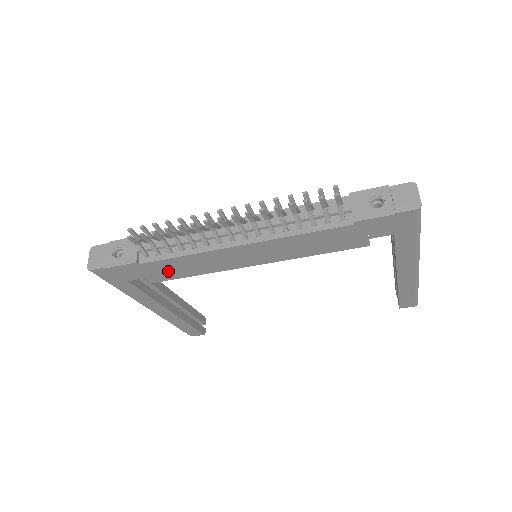
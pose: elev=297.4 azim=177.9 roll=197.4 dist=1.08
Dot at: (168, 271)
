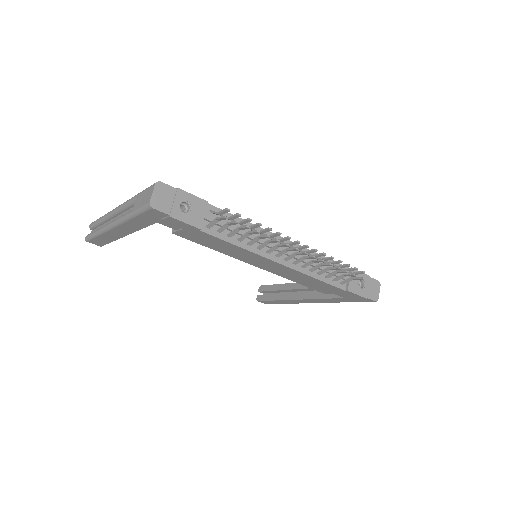
Dot at: (204, 240)
